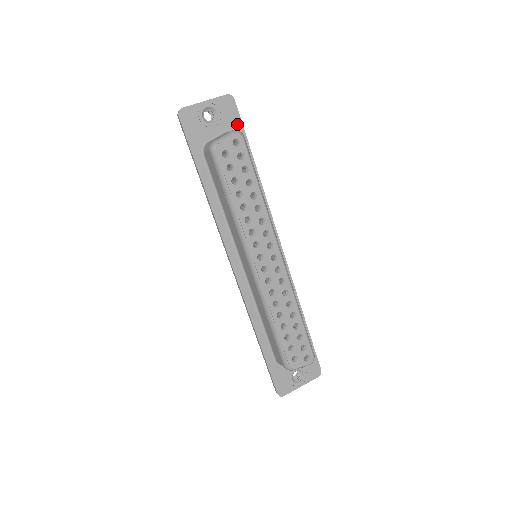
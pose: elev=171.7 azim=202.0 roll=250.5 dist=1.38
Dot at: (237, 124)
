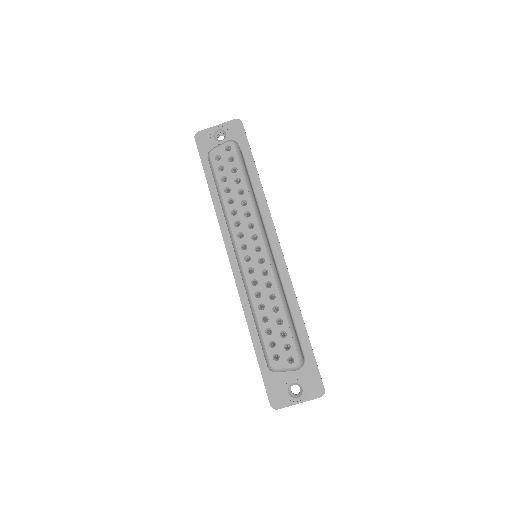
Dot at: (243, 141)
